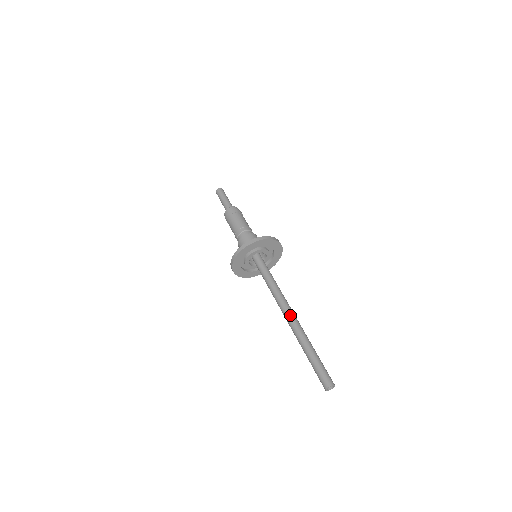
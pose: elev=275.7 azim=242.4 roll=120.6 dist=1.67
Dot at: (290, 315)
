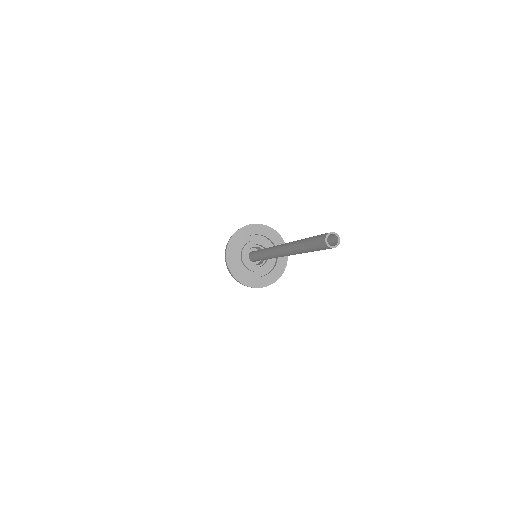
Dot at: occluded
